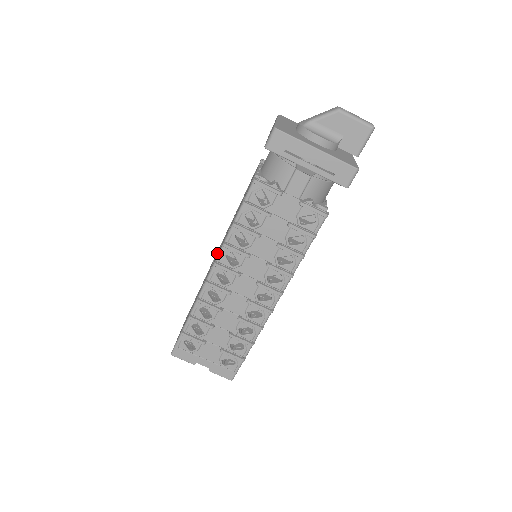
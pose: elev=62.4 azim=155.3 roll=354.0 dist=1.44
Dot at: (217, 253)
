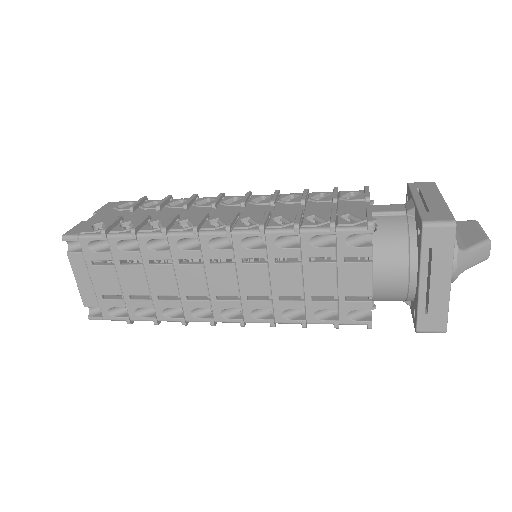
Dot at: (229, 288)
